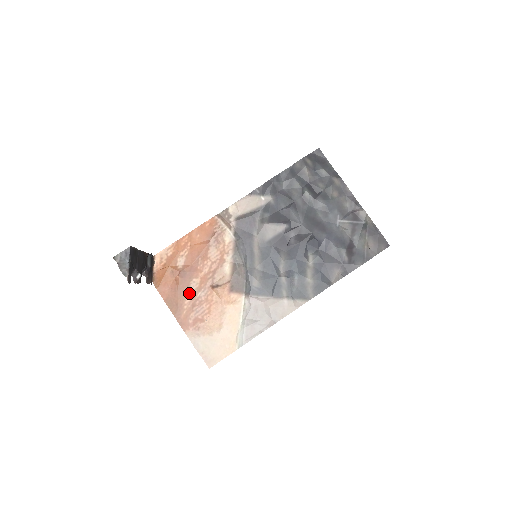
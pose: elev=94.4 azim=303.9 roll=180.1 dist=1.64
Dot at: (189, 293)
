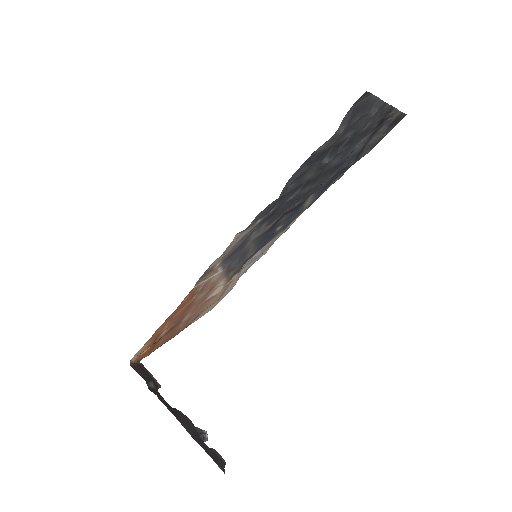
Dot at: occluded
